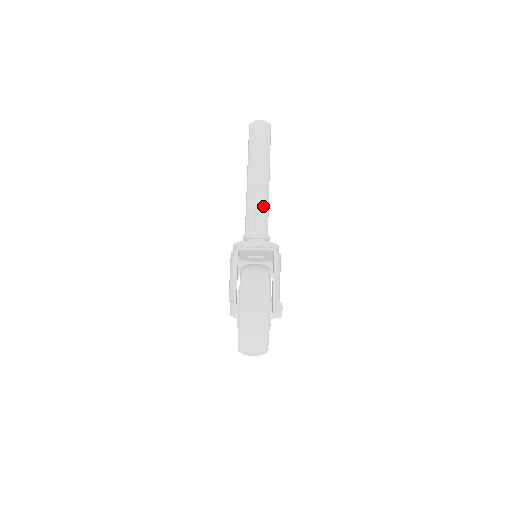
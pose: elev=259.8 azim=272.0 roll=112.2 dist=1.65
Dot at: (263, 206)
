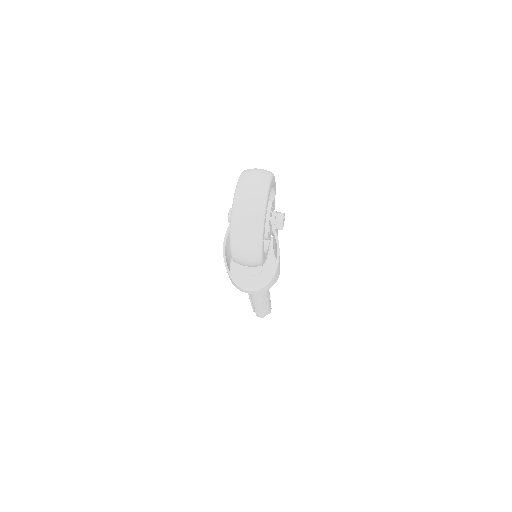
Dot at: occluded
